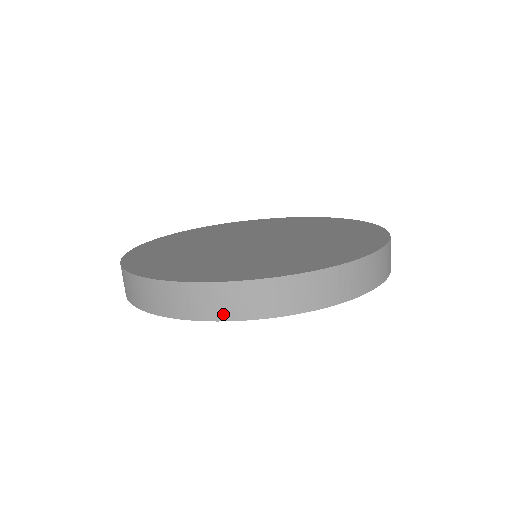
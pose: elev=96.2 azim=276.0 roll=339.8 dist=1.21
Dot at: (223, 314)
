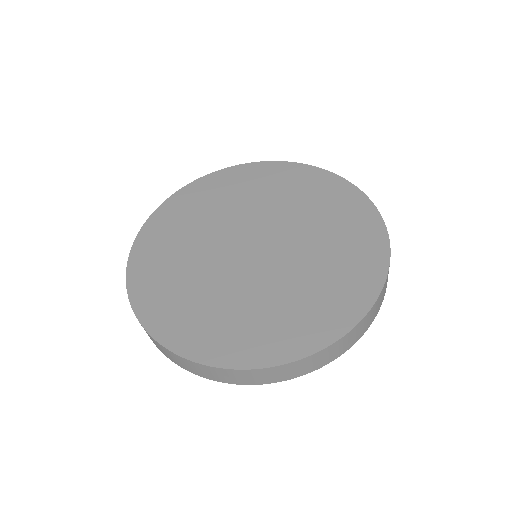
Dot at: (334, 357)
